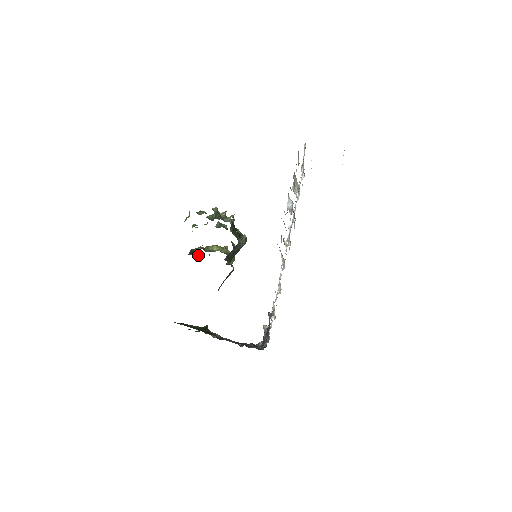
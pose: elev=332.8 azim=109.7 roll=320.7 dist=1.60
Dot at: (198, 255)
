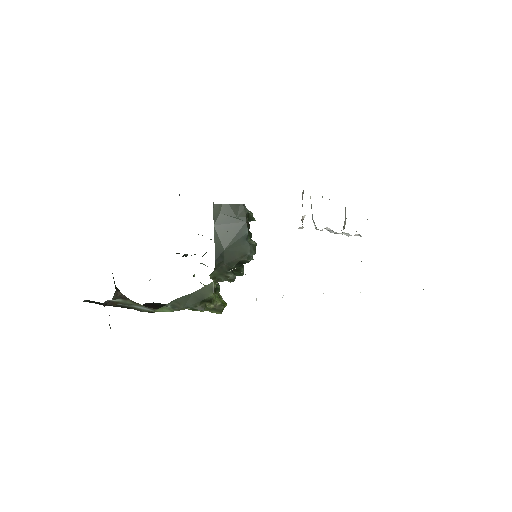
Dot at: occluded
